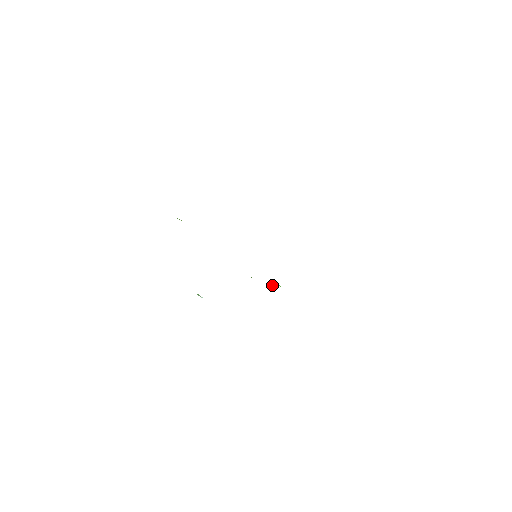
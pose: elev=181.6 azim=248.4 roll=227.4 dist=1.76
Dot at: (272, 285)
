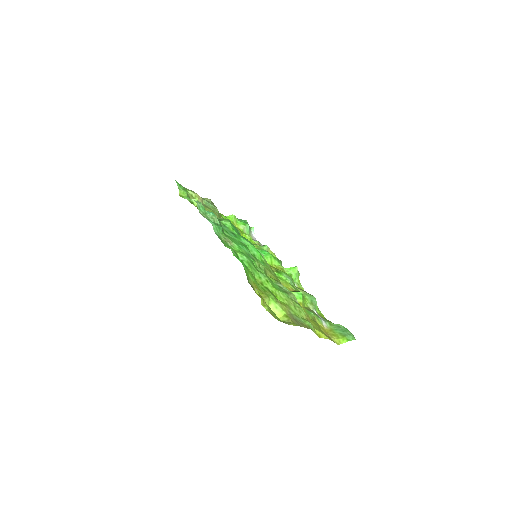
Dot at: (288, 269)
